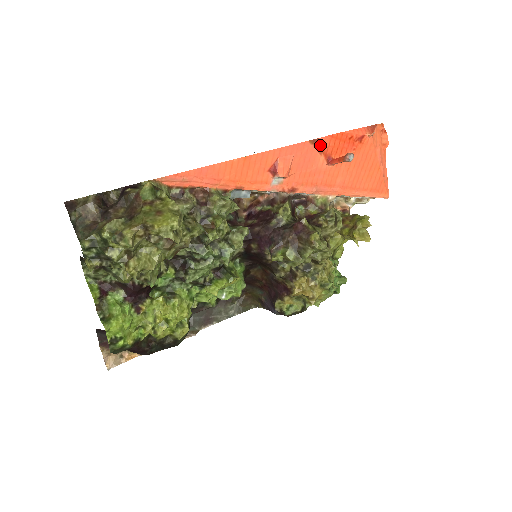
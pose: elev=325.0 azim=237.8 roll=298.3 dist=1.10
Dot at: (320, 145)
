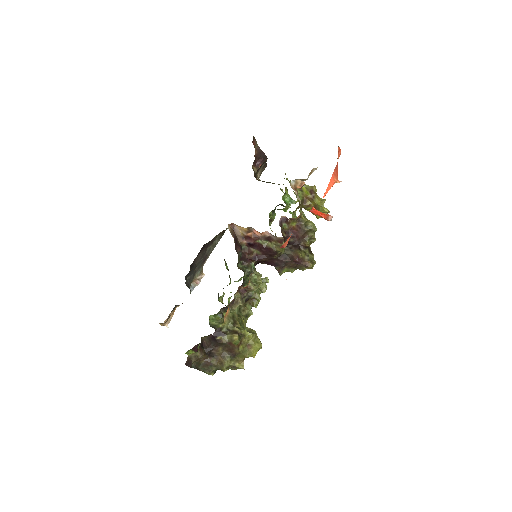
Dot at: occluded
